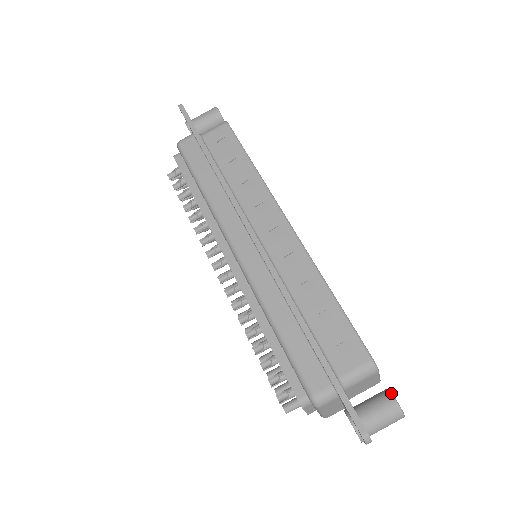
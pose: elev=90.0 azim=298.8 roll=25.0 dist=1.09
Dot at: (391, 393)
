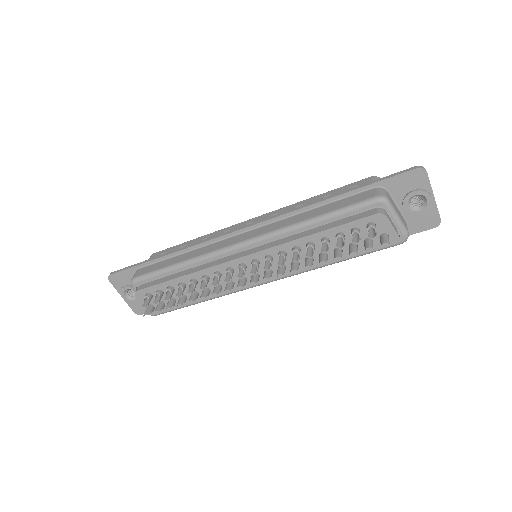
Dot at: occluded
